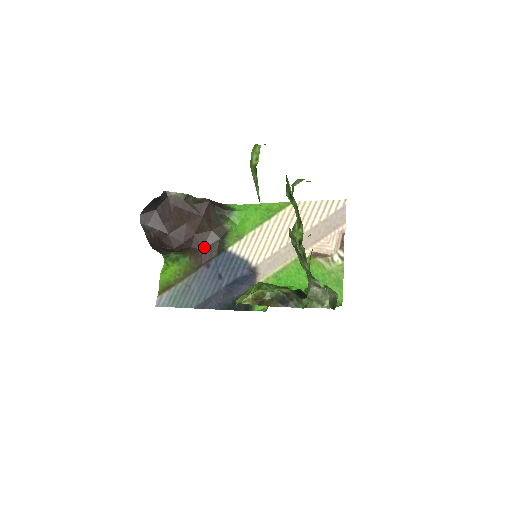
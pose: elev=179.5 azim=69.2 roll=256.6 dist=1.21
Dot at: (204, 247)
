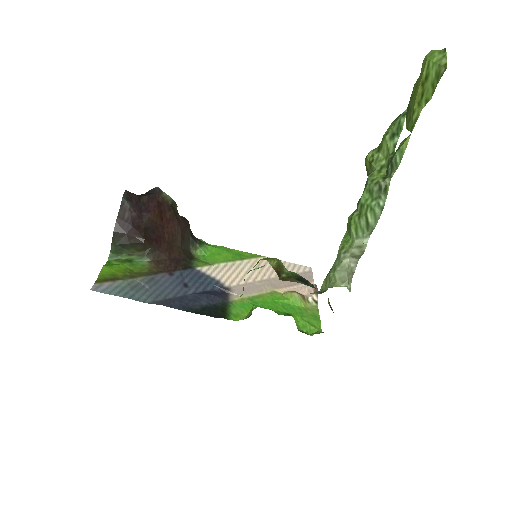
Dot at: (170, 257)
